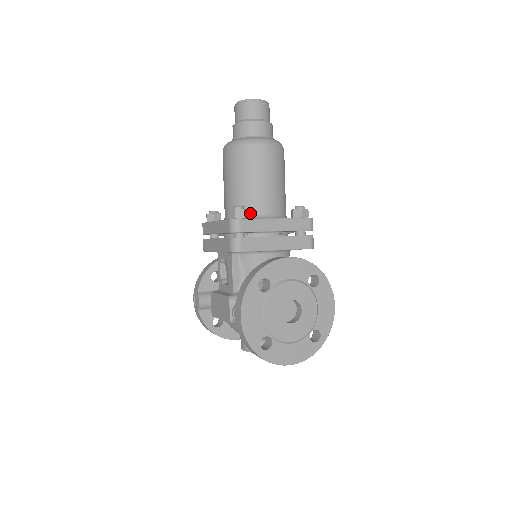
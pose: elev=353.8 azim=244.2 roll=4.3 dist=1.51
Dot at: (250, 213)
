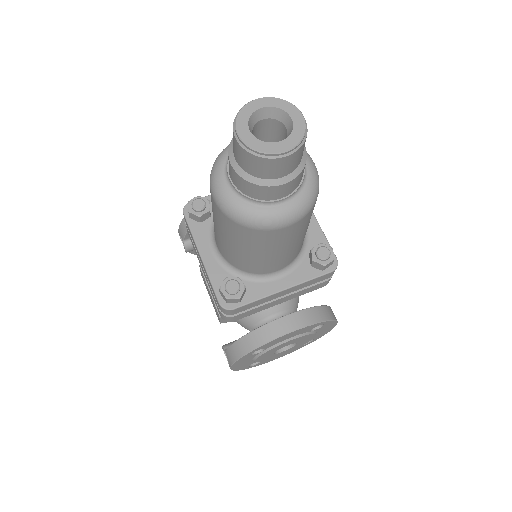
Dot at: (249, 272)
